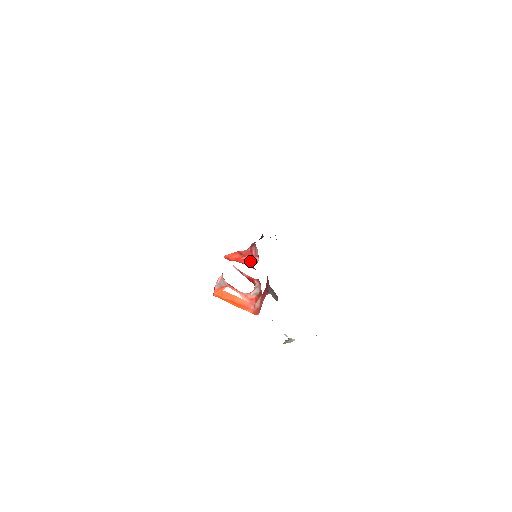
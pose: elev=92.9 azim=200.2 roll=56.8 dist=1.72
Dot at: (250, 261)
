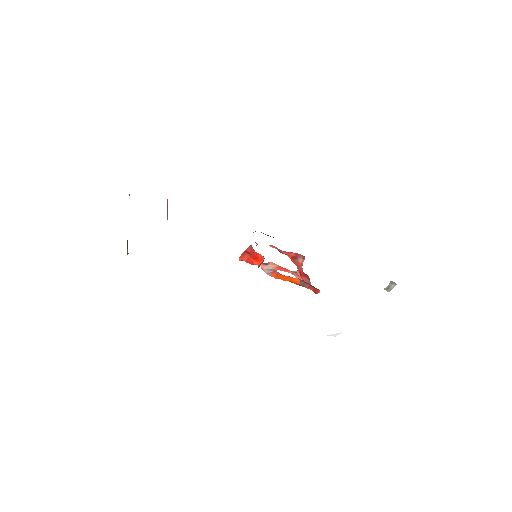
Dot at: (259, 258)
